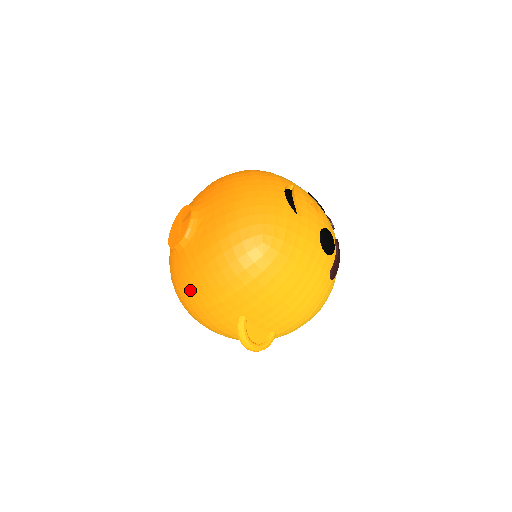
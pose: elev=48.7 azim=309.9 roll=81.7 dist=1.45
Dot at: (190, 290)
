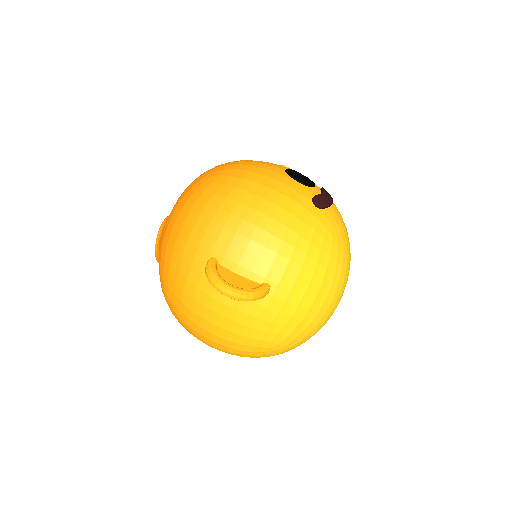
Dot at: (163, 267)
